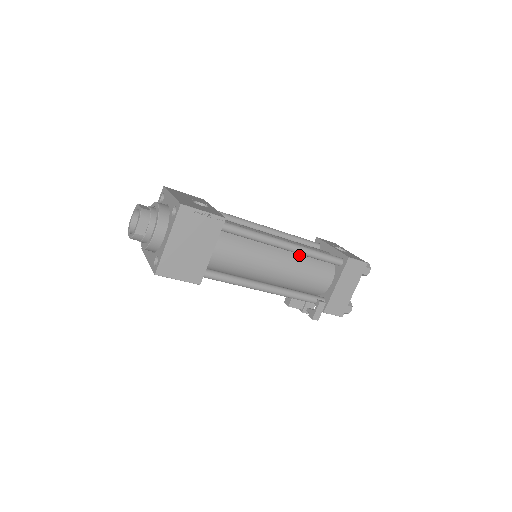
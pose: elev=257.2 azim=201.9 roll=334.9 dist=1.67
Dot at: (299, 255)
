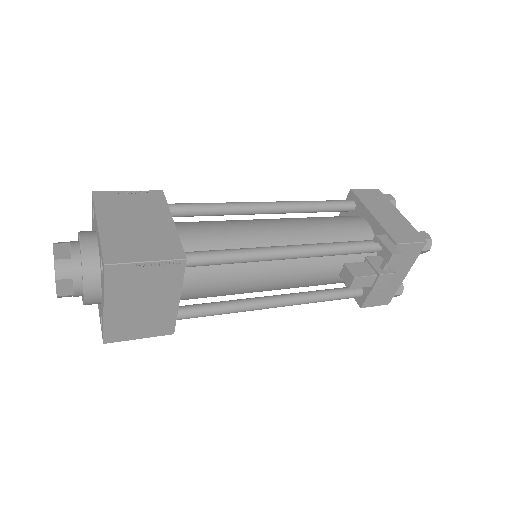
Dot at: occluded
